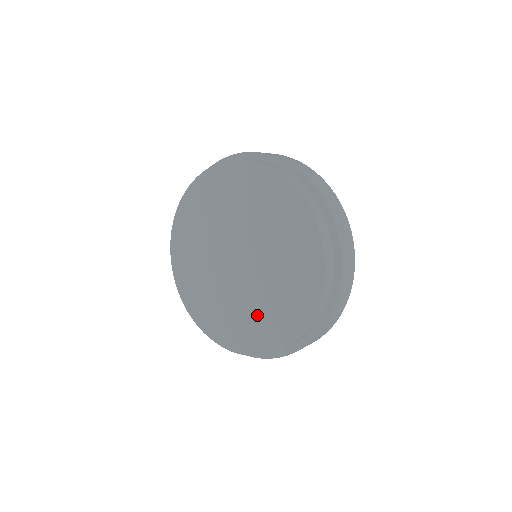
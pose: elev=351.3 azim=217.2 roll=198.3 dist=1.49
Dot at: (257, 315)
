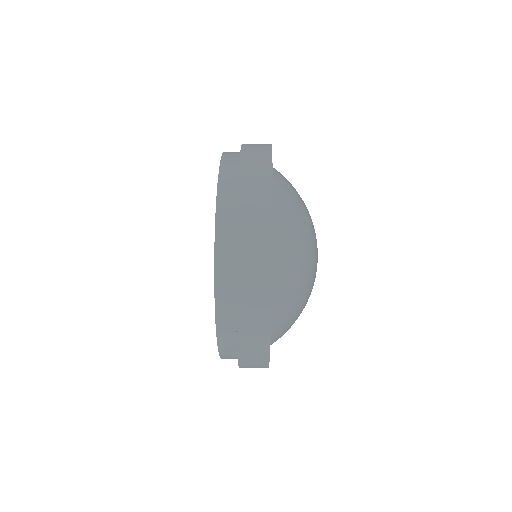
Dot at: occluded
